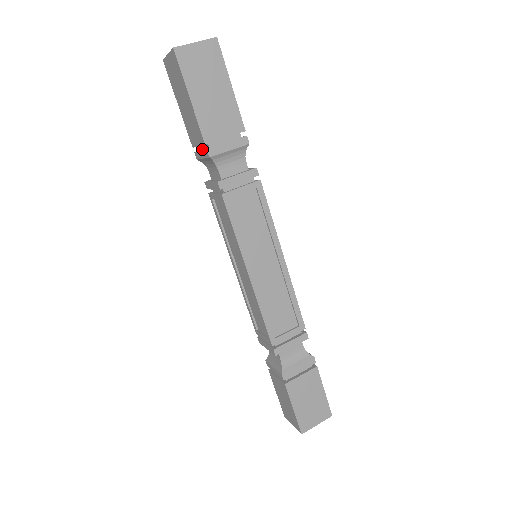
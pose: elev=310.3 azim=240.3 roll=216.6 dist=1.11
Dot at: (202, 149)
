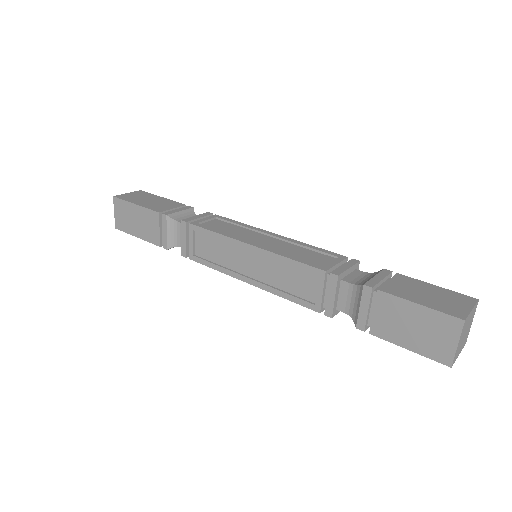
Dot at: (164, 234)
